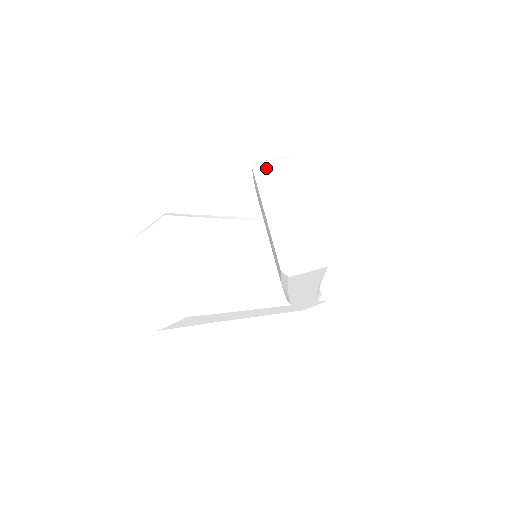
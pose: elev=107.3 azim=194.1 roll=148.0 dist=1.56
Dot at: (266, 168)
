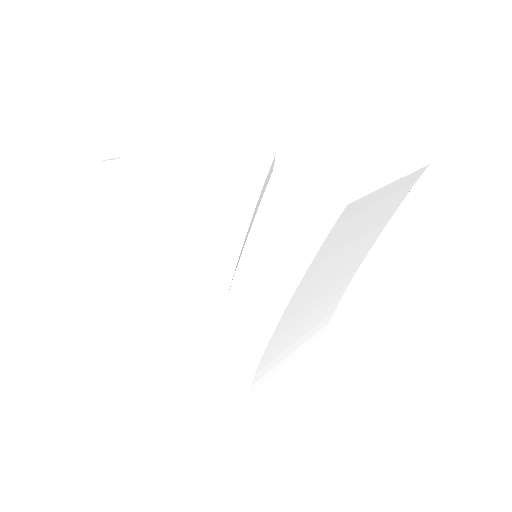
Dot at: (382, 138)
